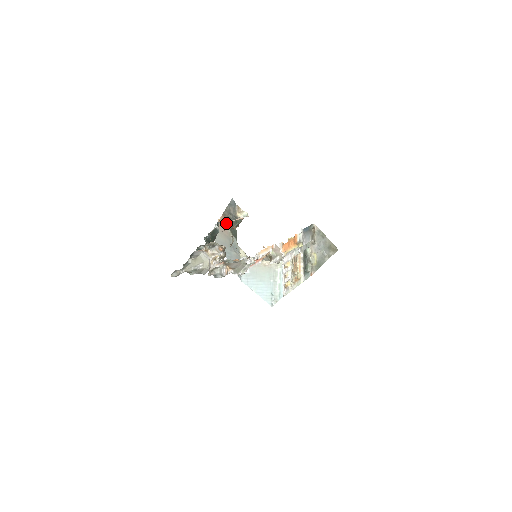
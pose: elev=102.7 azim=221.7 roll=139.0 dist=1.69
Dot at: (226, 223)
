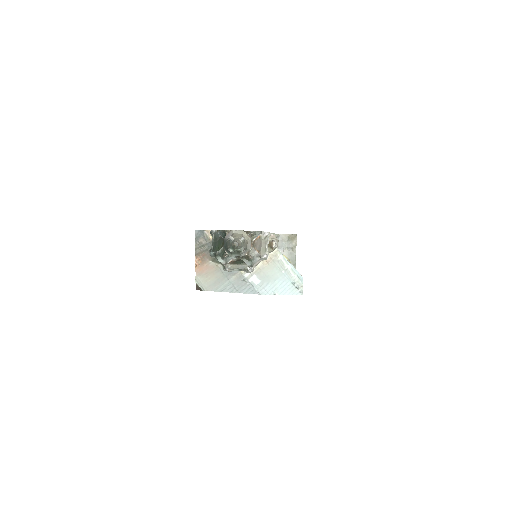
Dot at: (205, 260)
